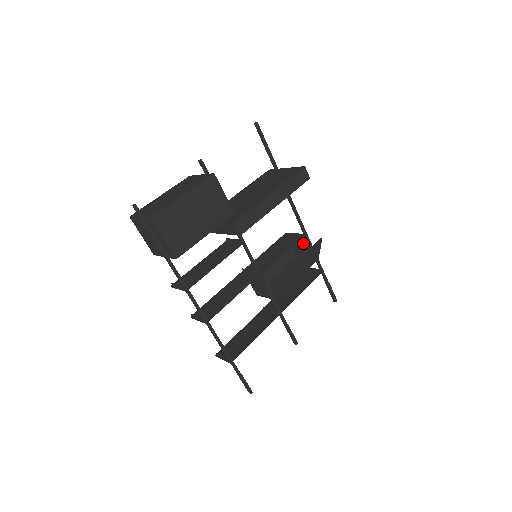
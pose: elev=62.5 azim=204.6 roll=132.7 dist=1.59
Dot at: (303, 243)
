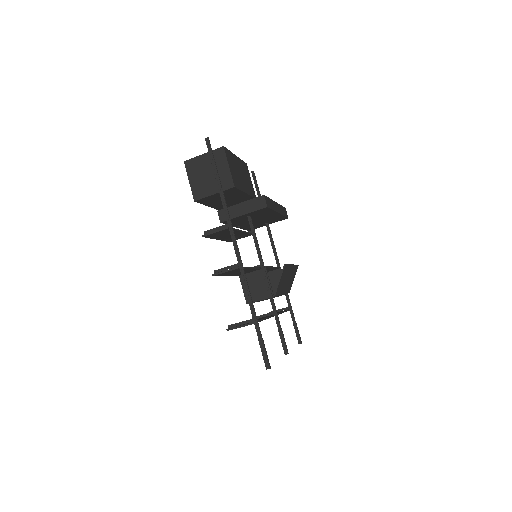
Dot at: (276, 278)
